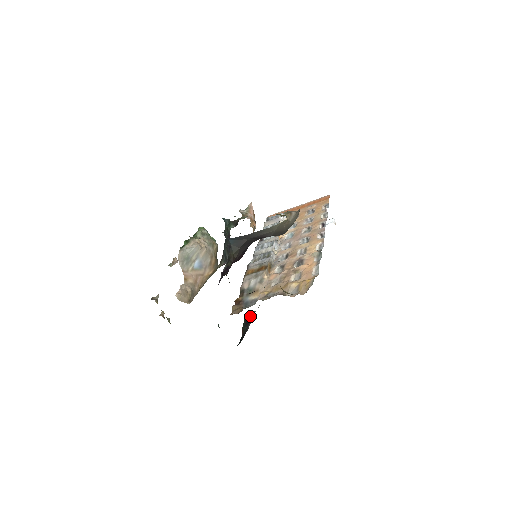
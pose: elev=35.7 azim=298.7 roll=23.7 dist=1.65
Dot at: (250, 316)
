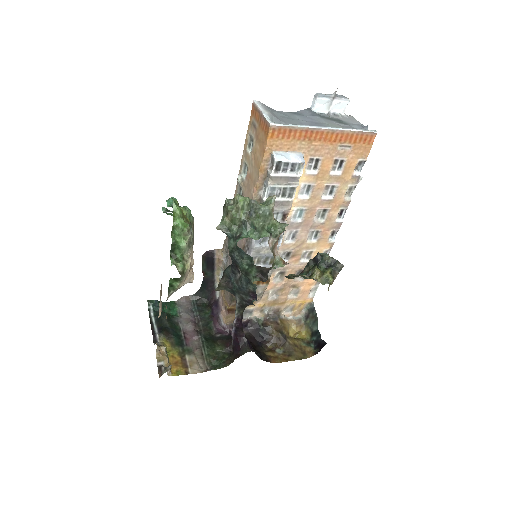
Dot at: (213, 261)
